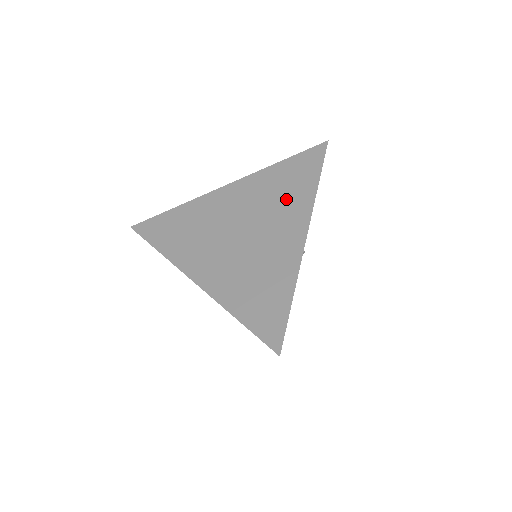
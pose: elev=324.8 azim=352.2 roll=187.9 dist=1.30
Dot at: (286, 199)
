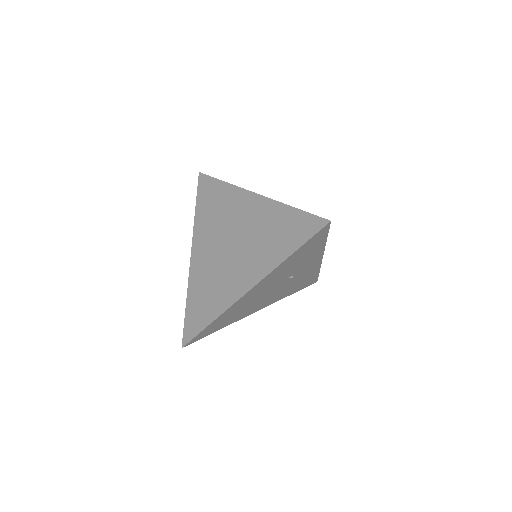
Dot at: (266, 247)
